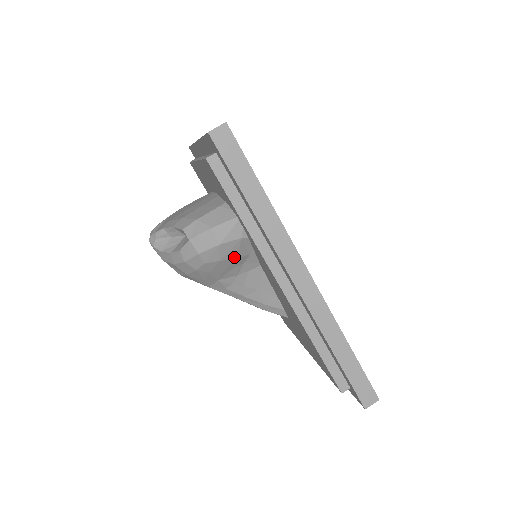
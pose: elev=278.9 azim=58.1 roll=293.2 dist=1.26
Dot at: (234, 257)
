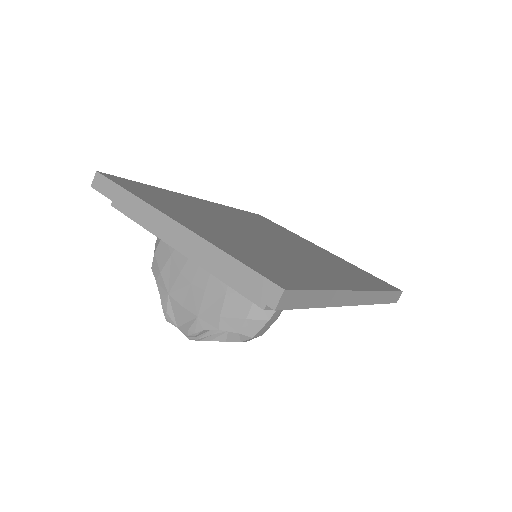
Dot at: occluded
